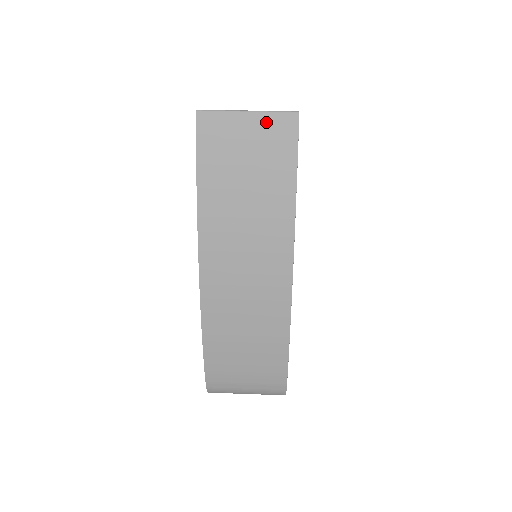
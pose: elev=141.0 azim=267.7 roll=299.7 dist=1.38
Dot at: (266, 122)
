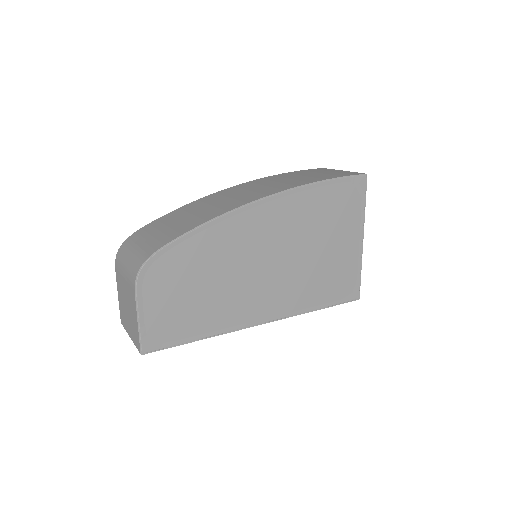
Dot at: (347, 172)
